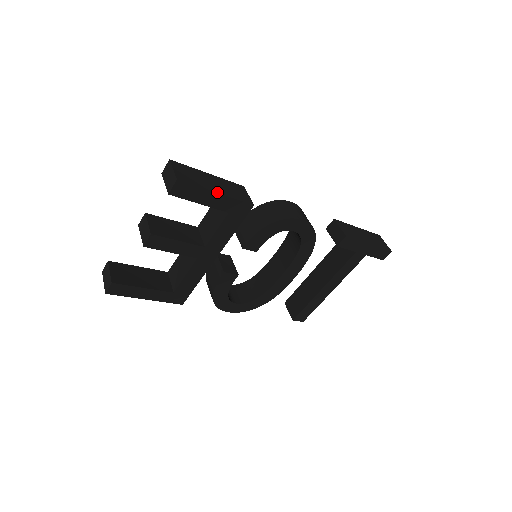
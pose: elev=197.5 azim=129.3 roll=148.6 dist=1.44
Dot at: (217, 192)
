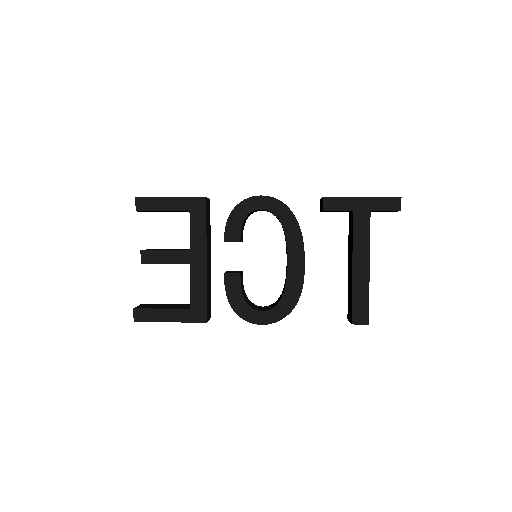
Dot at: (170, 197)
